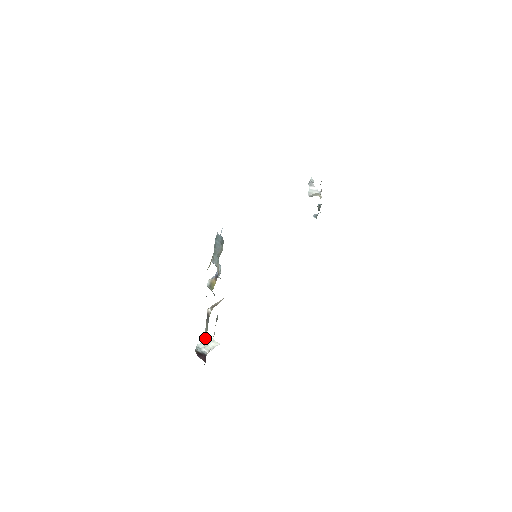
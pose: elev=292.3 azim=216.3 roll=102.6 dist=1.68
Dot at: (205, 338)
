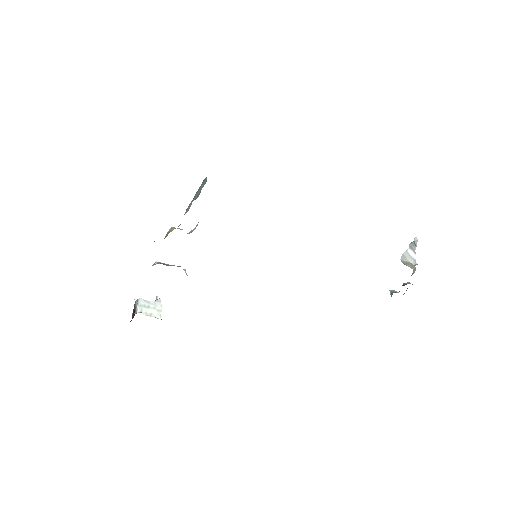
Dot at: occluded
